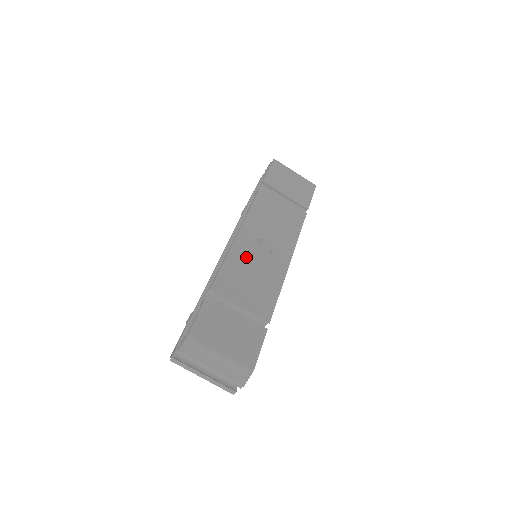
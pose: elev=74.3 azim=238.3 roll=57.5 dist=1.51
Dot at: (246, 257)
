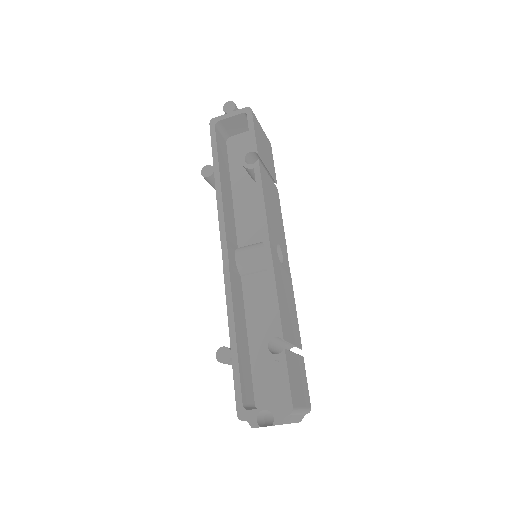
Dot at: (280, 278)
